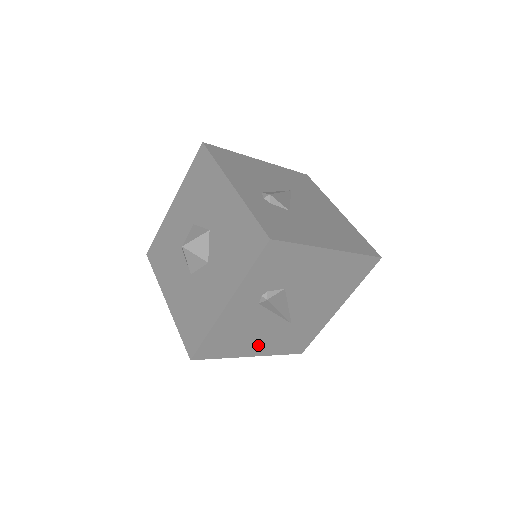
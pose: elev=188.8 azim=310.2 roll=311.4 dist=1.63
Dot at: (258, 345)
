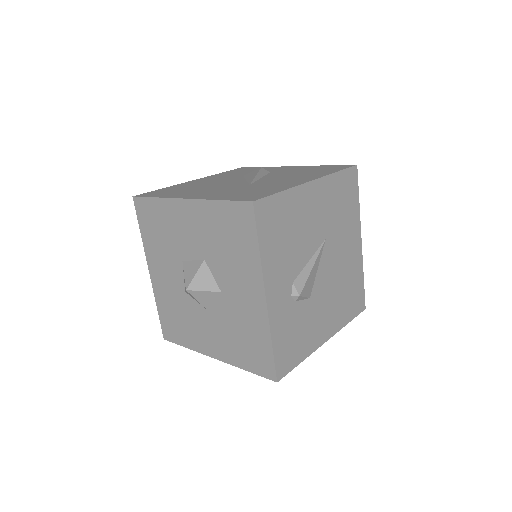
Dot at: occluded
